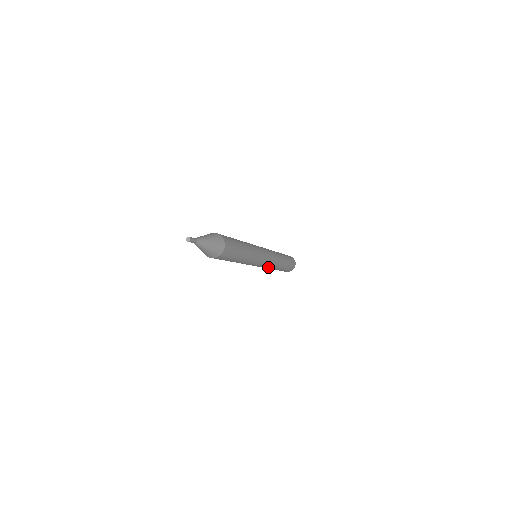
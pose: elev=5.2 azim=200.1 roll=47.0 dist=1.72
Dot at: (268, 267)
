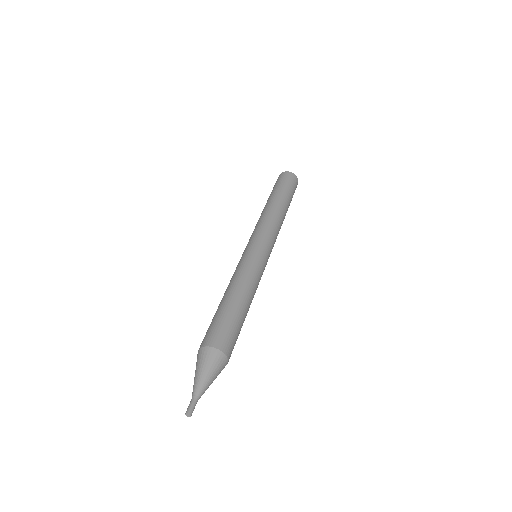
Dot at: occluded
